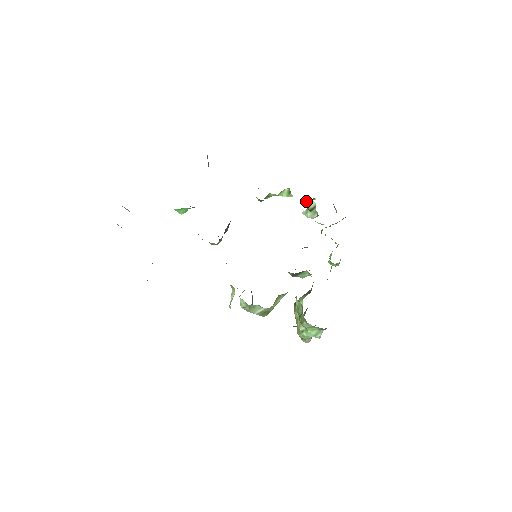
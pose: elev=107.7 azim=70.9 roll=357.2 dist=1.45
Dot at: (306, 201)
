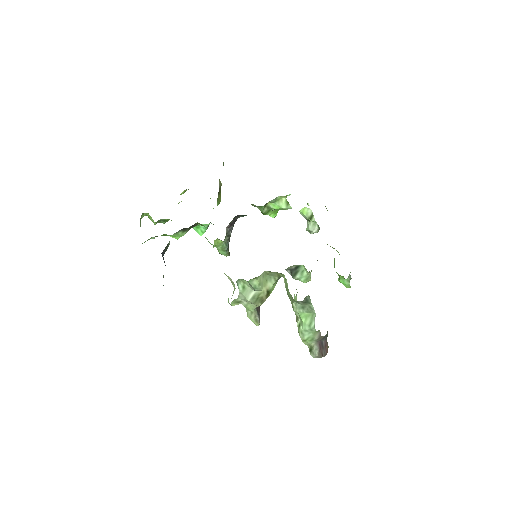
Dot at: (303, 210)
